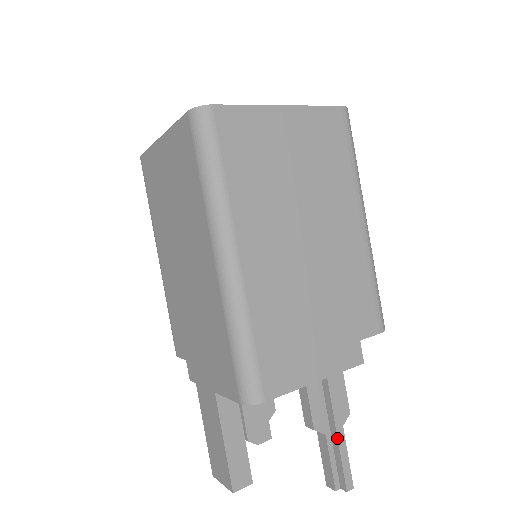
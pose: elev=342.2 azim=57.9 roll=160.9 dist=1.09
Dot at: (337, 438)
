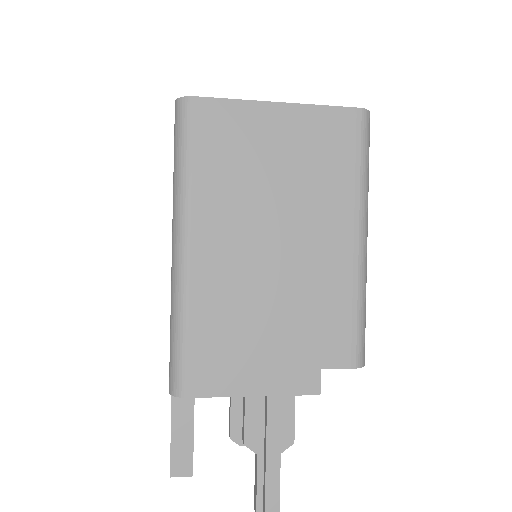
Dot at: (265, 462)
